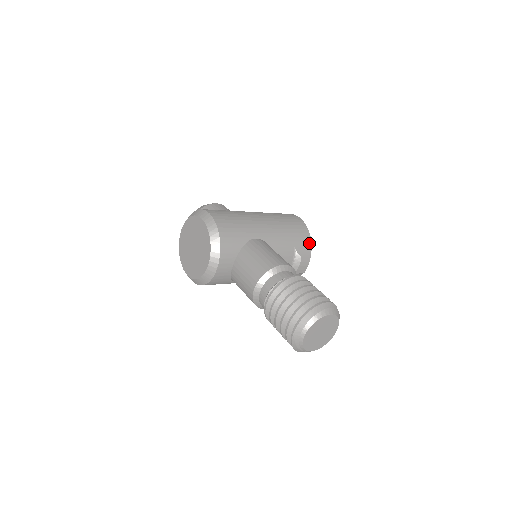
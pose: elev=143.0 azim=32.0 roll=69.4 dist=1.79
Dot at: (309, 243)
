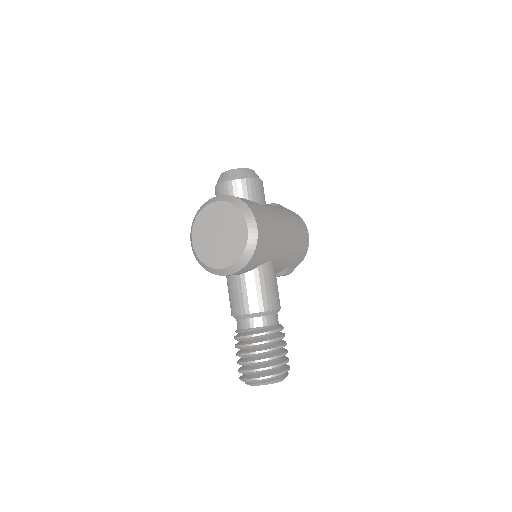
Dot at: (299, 263)
